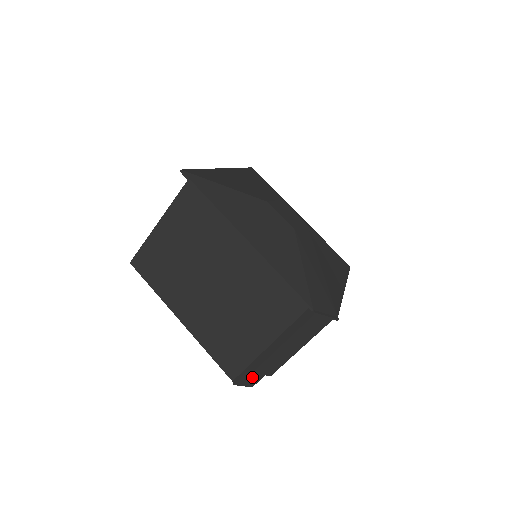
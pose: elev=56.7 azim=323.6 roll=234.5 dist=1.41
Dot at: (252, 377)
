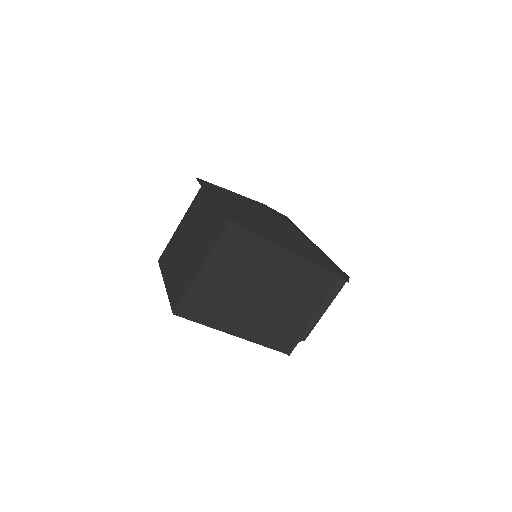
Dot at: occluded
